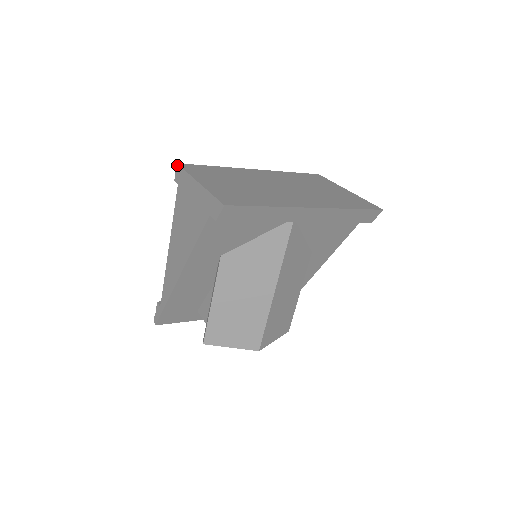
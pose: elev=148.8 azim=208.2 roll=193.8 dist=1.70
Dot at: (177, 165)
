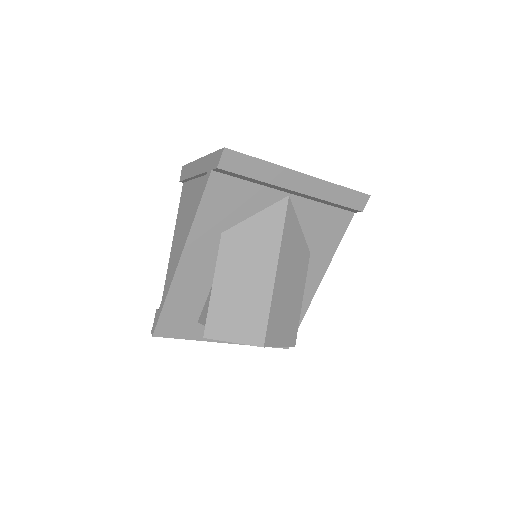
Dot at: (182, 167)
